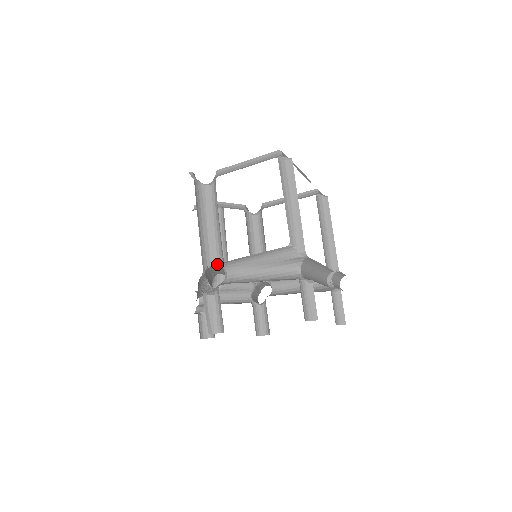
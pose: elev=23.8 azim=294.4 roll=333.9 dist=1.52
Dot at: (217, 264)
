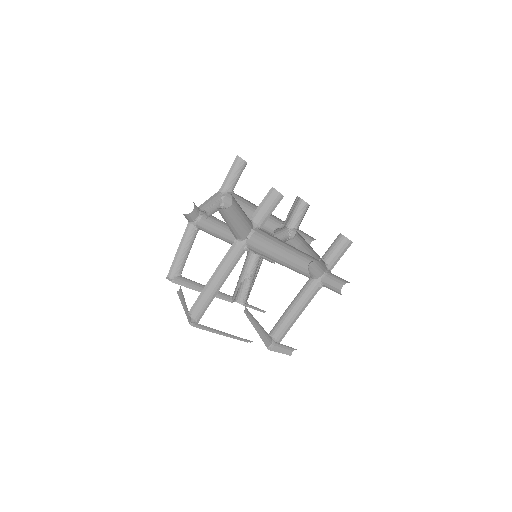
Dot at: occluded
